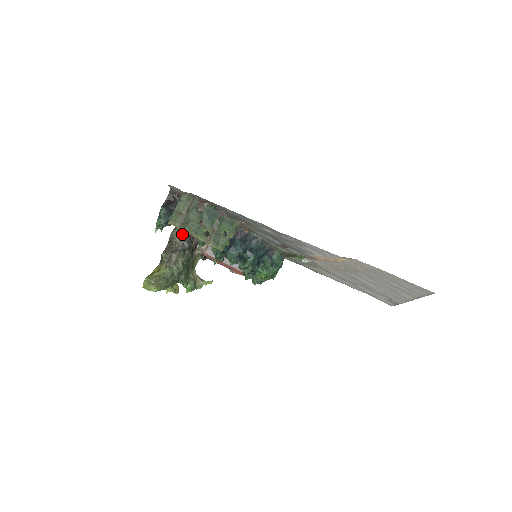
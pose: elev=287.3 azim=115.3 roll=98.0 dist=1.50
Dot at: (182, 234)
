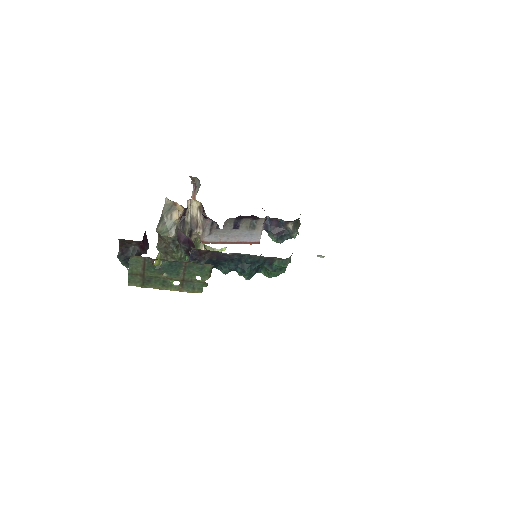
Dot at: (168, 232)
